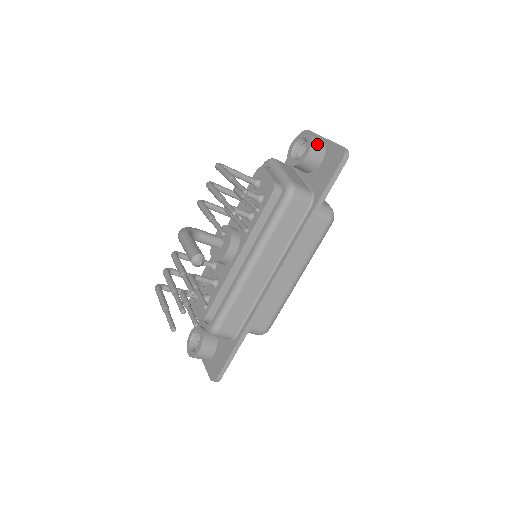
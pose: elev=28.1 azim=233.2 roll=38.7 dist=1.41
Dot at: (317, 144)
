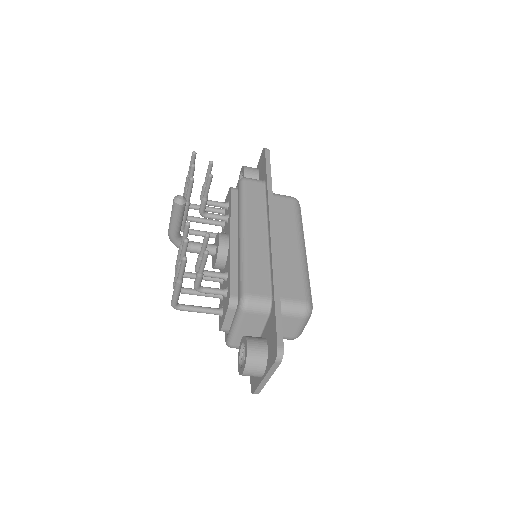
Dot at: (249, 167)
